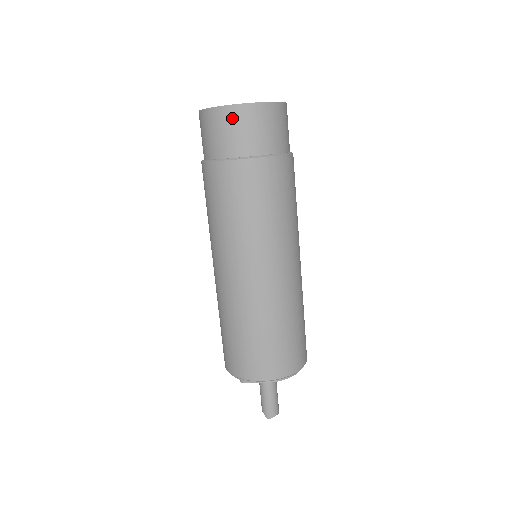
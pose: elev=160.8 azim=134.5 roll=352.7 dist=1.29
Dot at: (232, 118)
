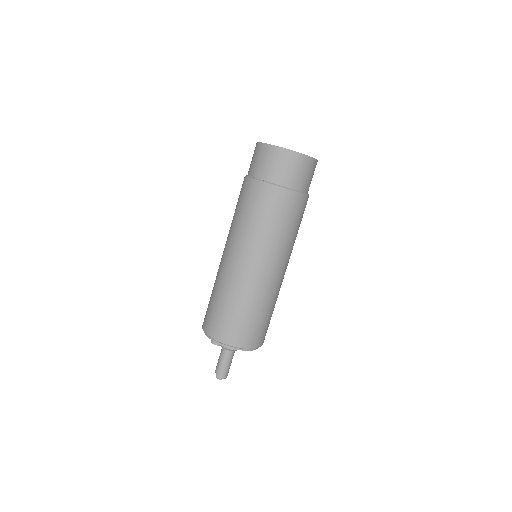
Dot at: (282, 157)
